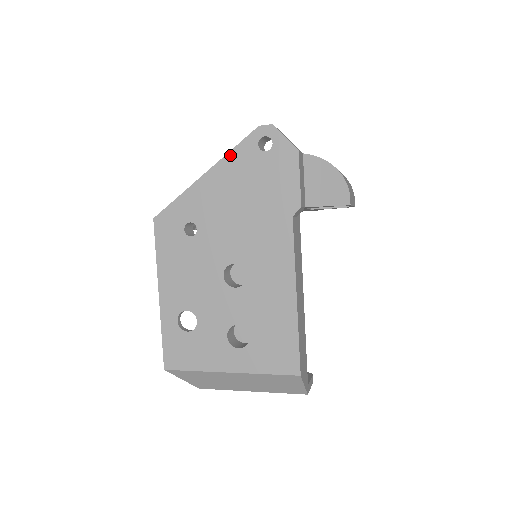
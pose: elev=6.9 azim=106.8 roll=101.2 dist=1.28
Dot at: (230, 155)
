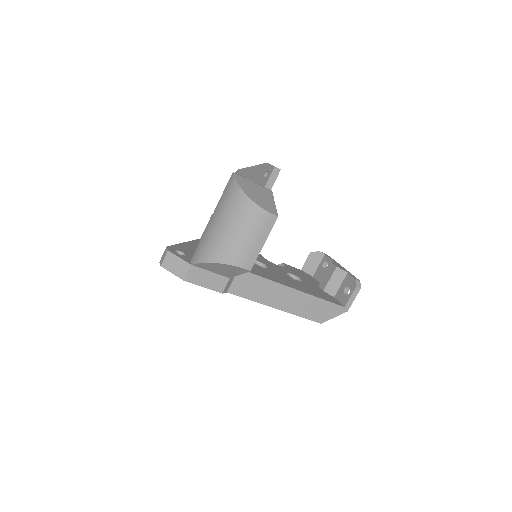
Dot at: occluded
